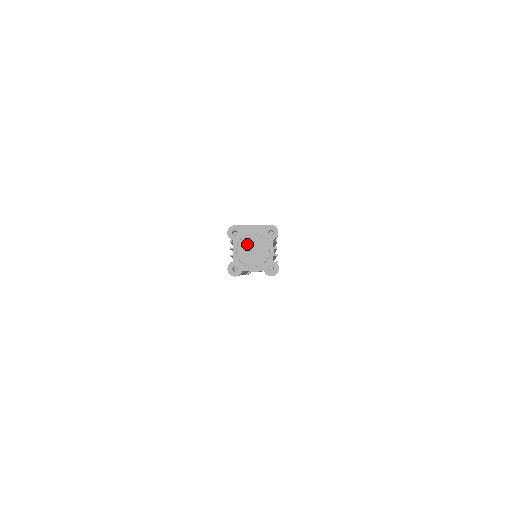
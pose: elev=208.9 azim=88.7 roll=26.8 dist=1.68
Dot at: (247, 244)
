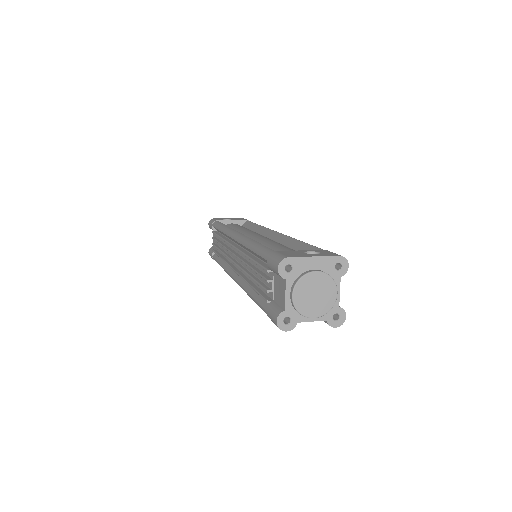
Dot at: (308, 286)
